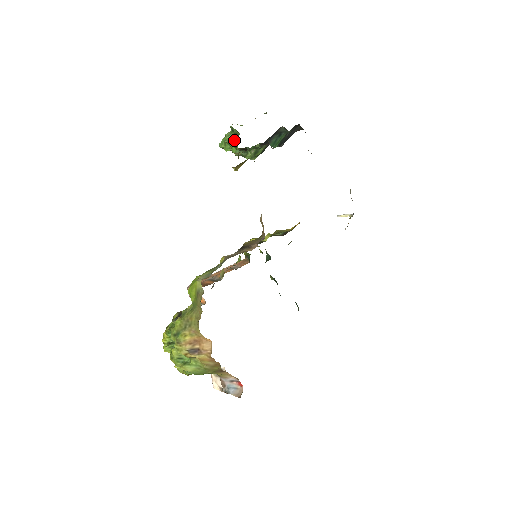
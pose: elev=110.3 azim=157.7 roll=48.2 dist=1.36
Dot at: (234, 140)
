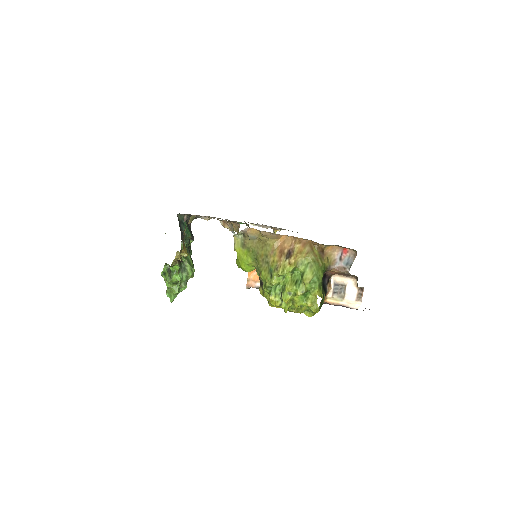
Dot at: (171, 272)
